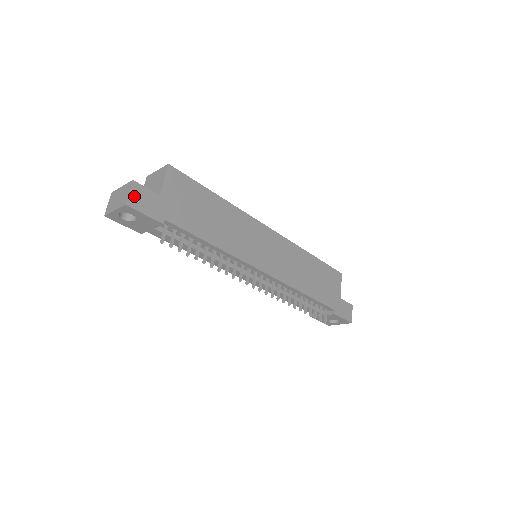
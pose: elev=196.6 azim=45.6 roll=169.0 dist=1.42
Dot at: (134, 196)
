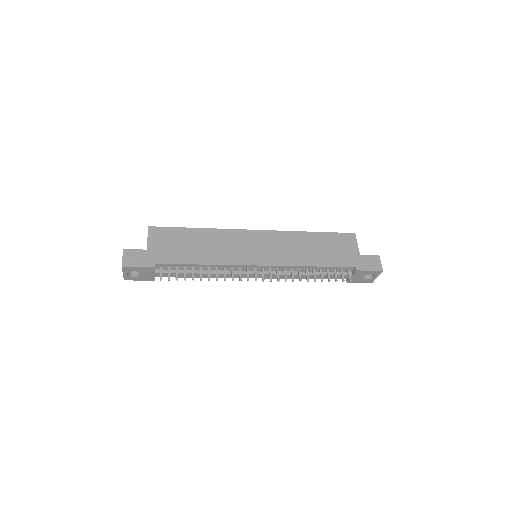
Dot at: (127, 259)
